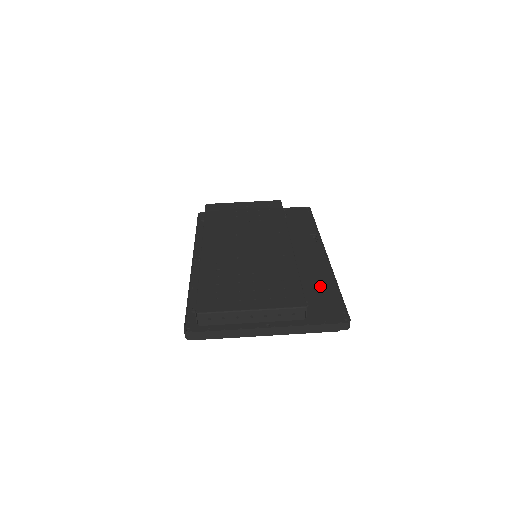
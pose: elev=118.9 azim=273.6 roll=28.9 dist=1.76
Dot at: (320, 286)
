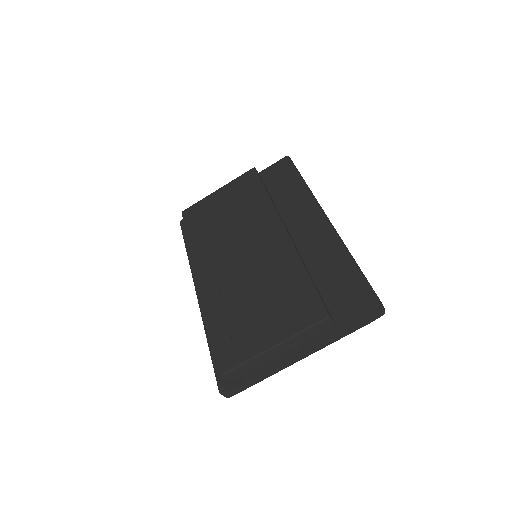
Dot at: (335, 269)
